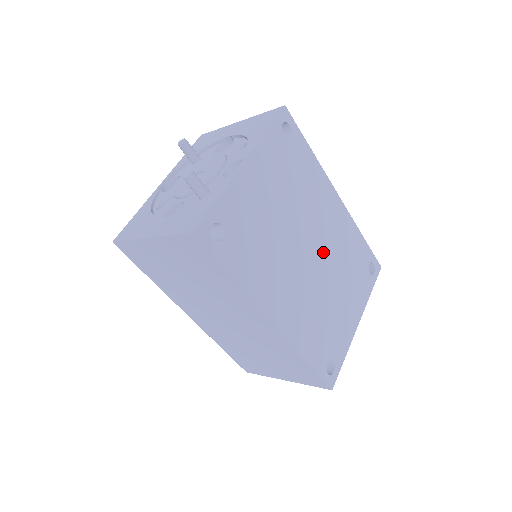
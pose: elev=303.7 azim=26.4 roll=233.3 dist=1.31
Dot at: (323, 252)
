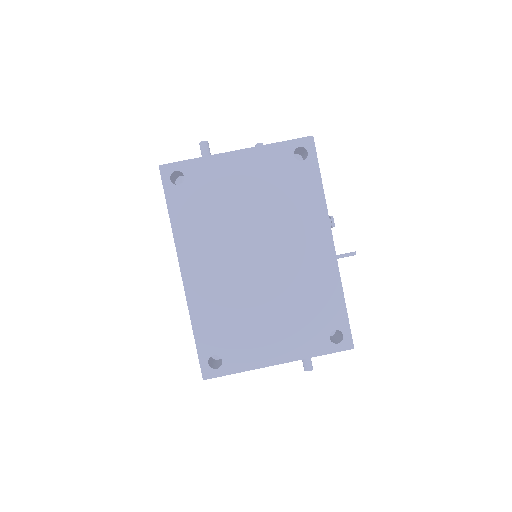
Dot at: (276, 270)
